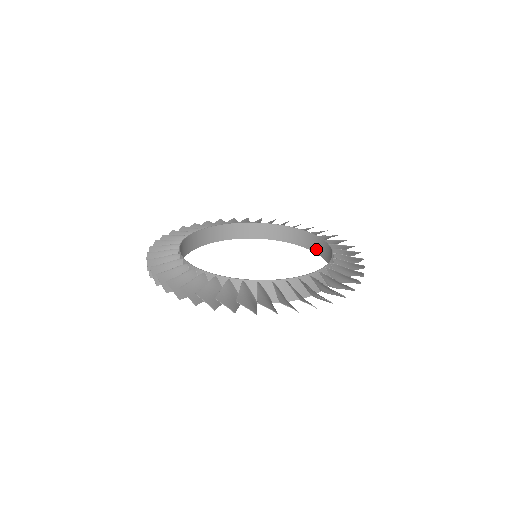
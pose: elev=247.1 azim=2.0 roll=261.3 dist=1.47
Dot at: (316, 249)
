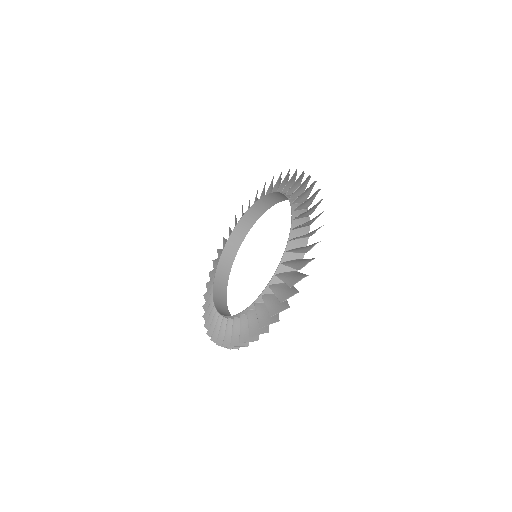
Dot at: (287, 198)
